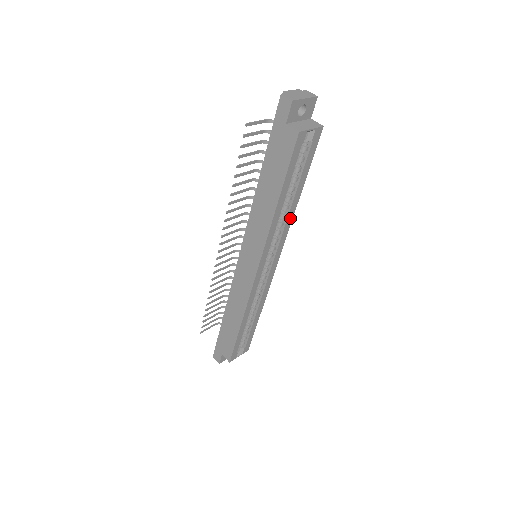
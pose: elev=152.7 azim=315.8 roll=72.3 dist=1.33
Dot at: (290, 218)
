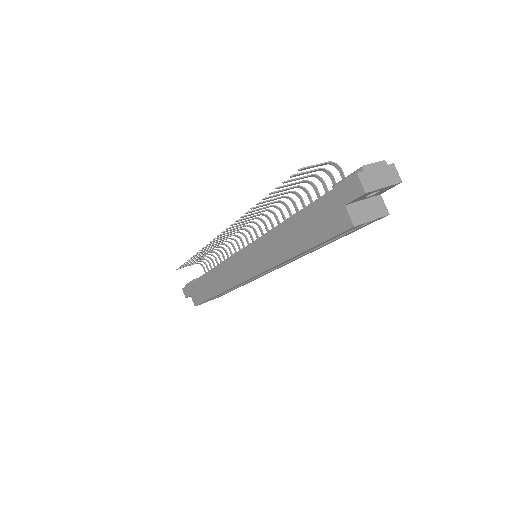
Dot at: (306, 254)
